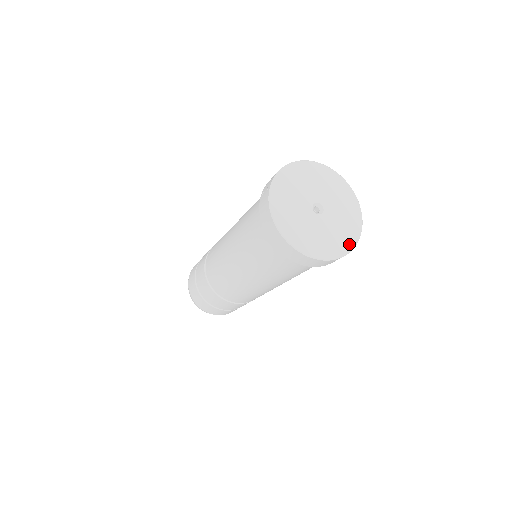
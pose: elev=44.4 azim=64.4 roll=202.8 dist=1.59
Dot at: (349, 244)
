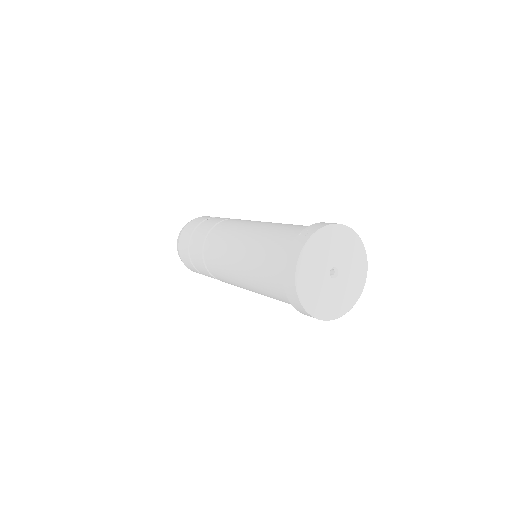
Dot at: (336, 314)
